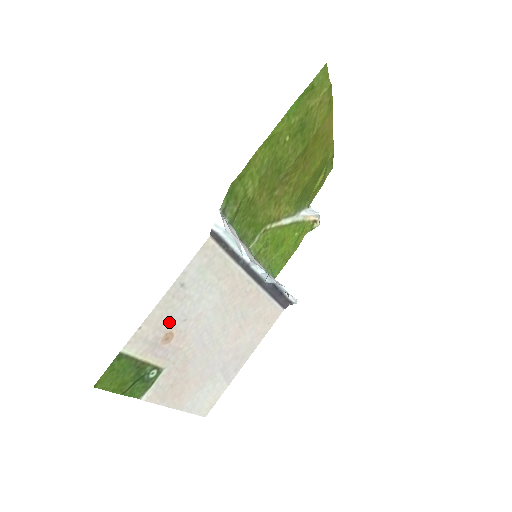
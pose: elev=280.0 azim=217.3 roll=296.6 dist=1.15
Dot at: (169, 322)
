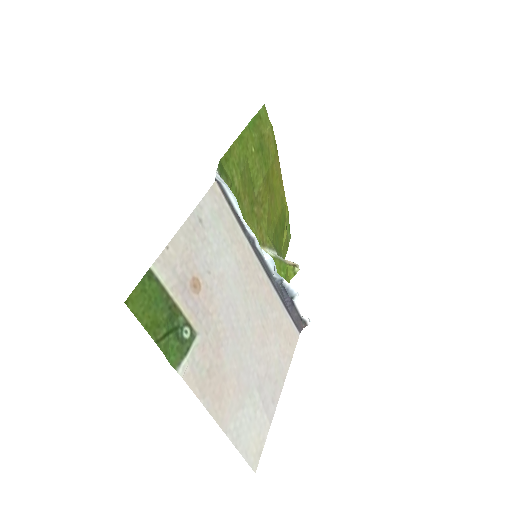
Dot at: (194, 263)
